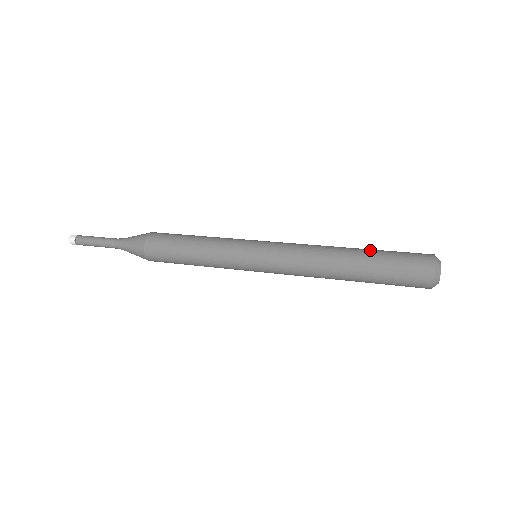
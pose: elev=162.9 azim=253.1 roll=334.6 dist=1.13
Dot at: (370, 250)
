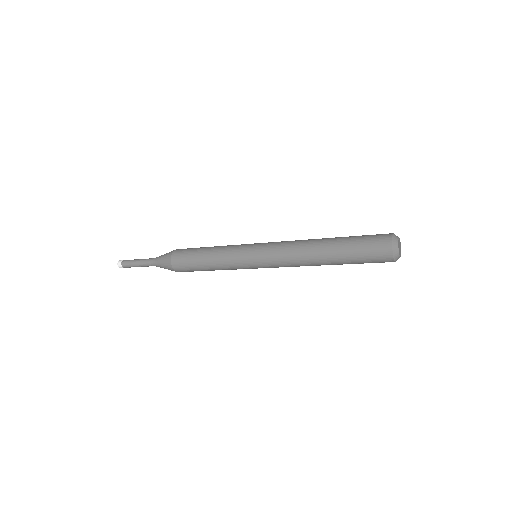
Dot at: occluded
